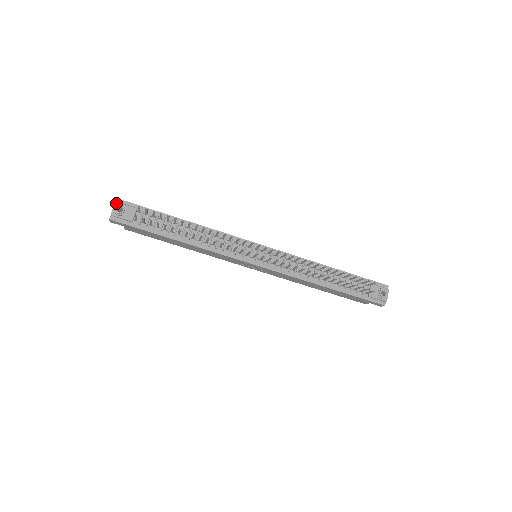
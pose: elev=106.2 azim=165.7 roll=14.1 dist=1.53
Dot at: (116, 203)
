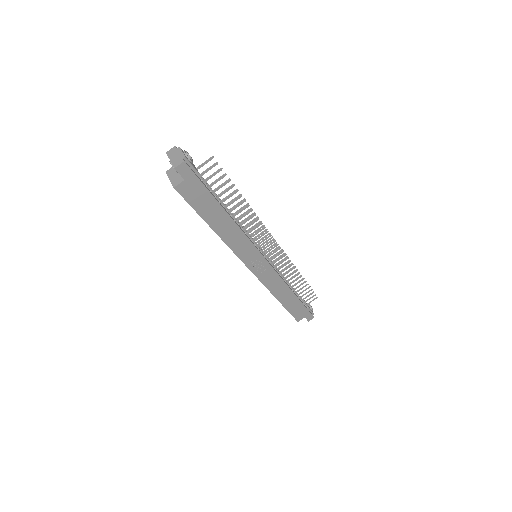
Dot at: occluded
